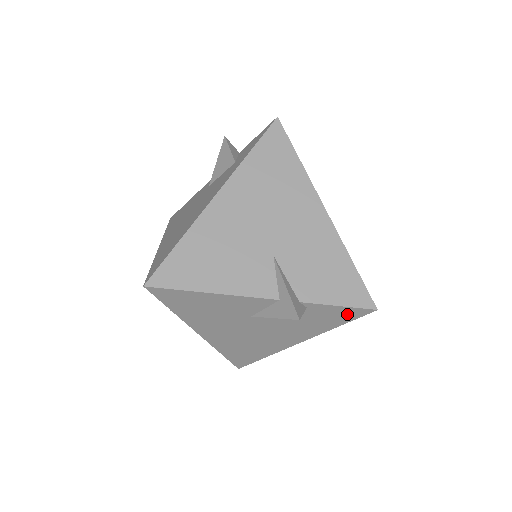
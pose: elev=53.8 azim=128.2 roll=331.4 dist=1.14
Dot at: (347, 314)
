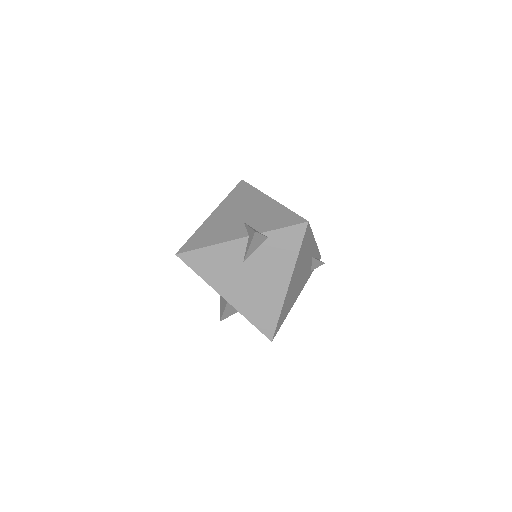
Dot at: (295, 234)
